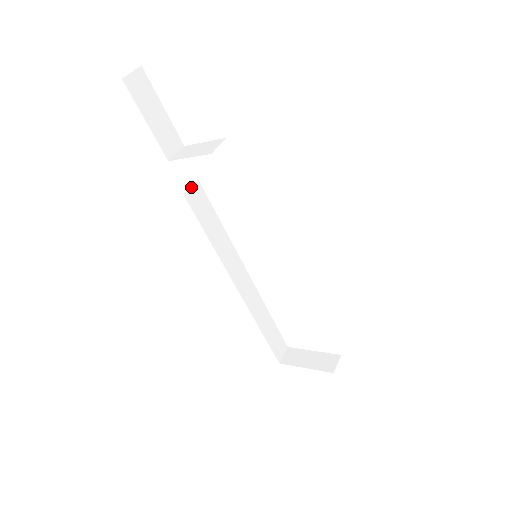
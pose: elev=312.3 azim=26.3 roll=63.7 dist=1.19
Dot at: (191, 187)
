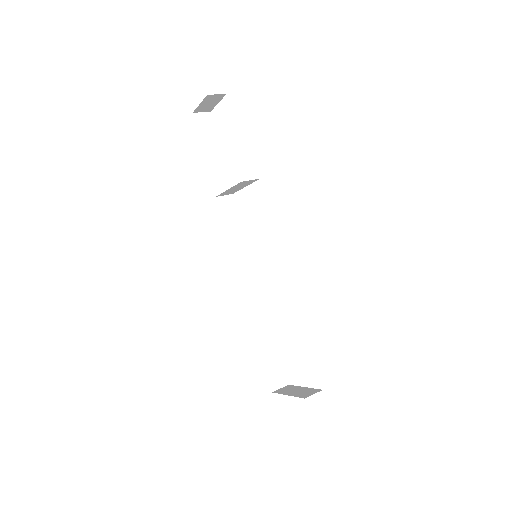
Dot at: (225, 196)
